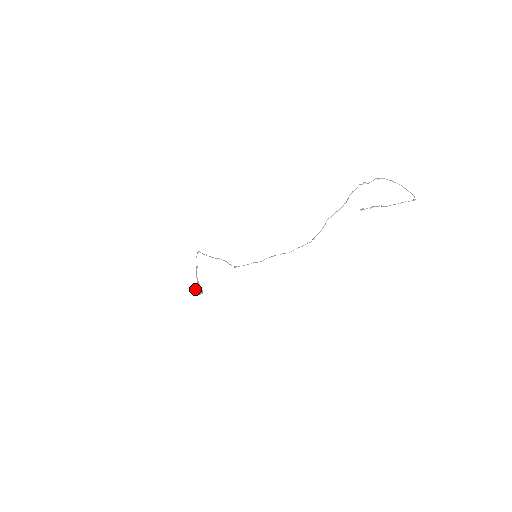
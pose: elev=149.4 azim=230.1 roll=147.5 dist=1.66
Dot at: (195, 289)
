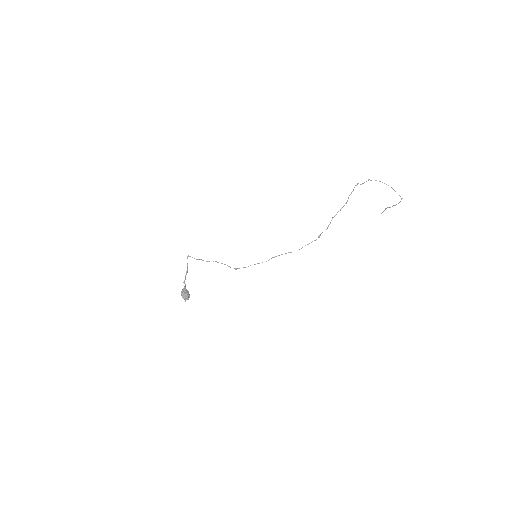
Dot at: (182, 295)
